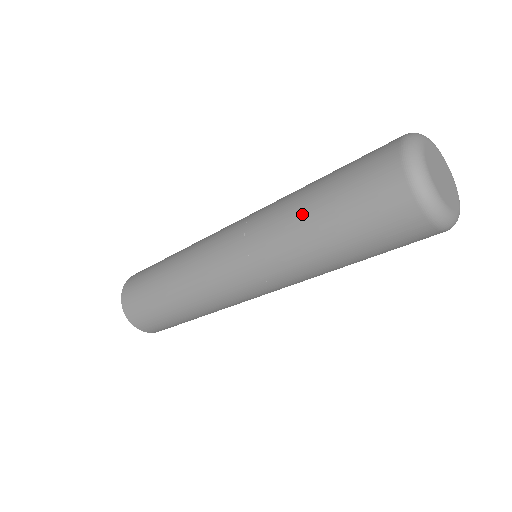
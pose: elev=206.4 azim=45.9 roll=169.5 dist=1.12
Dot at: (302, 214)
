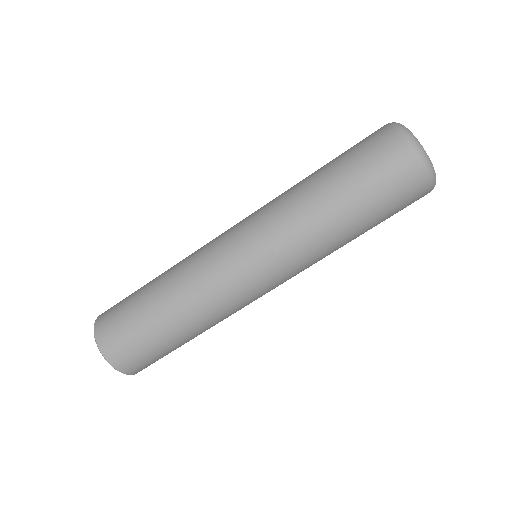
Dot at: (314, 187)
